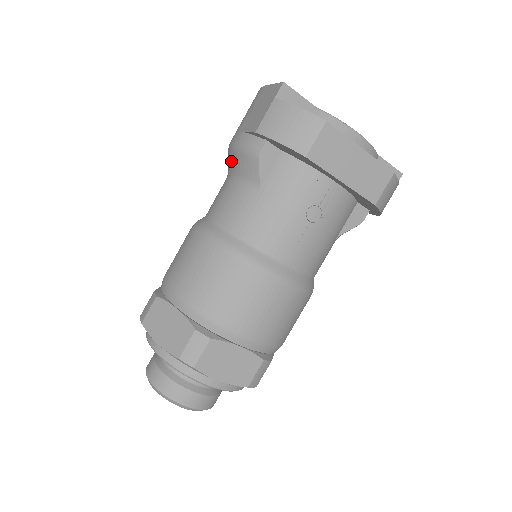
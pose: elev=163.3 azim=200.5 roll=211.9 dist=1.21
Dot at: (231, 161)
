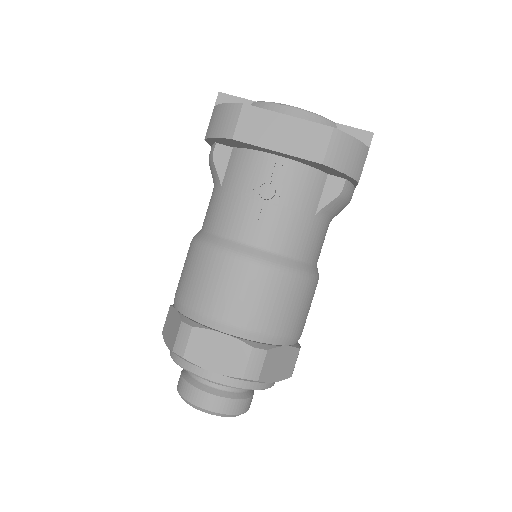
Dot at: occluded
